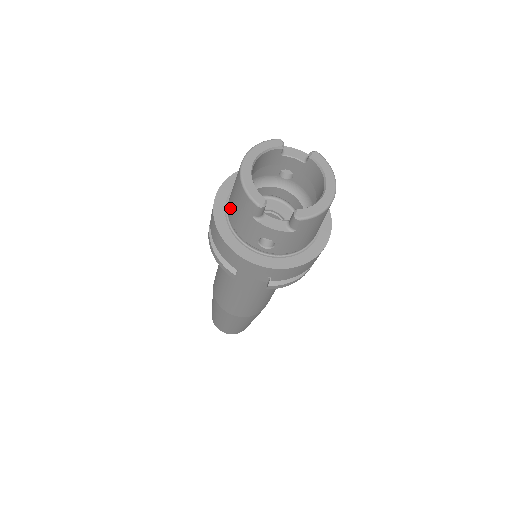
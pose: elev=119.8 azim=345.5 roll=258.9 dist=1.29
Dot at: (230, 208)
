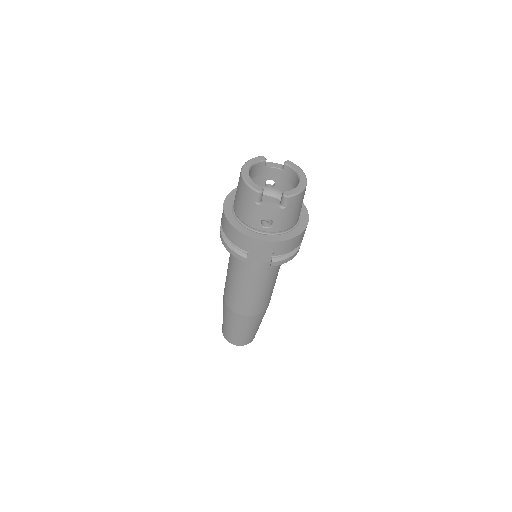
Dot at: (236, 207)
